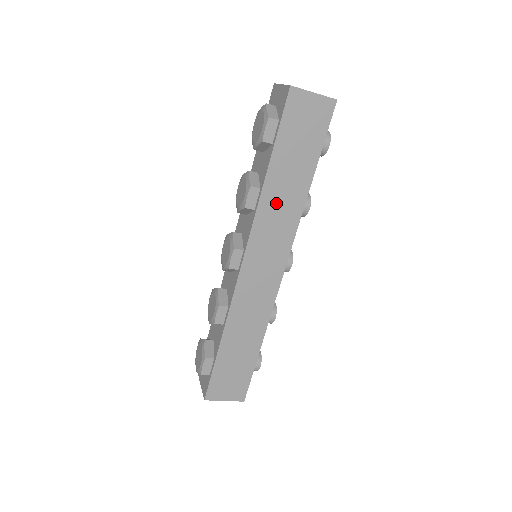
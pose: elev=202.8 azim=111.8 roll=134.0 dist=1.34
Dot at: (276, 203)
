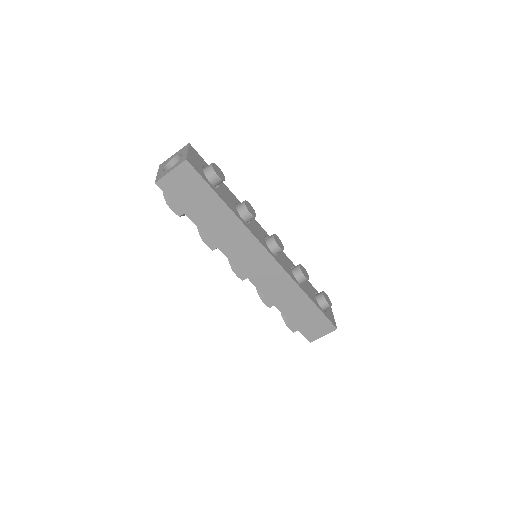
Dot at: (224, 236)
